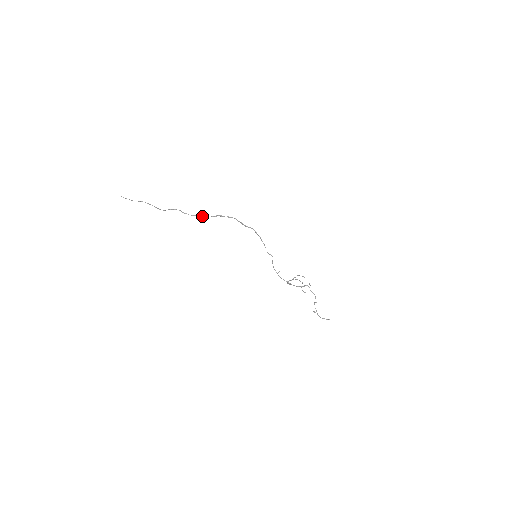
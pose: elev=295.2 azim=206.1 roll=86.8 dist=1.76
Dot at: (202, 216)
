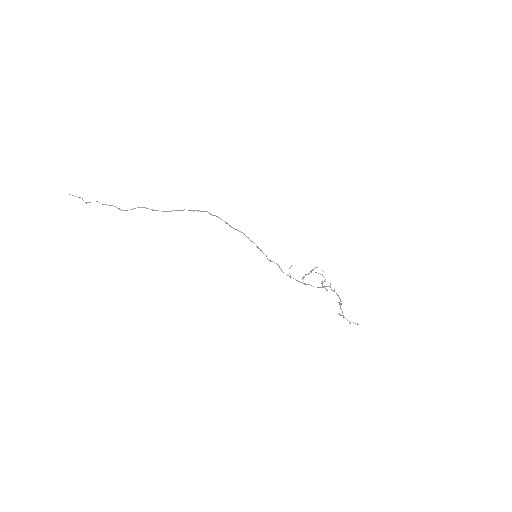
Dot at: occluded
